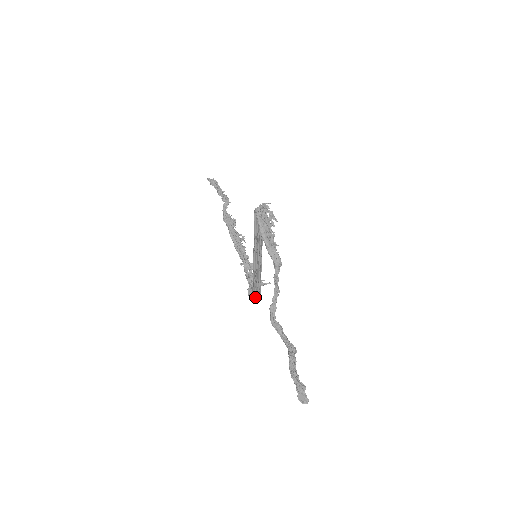
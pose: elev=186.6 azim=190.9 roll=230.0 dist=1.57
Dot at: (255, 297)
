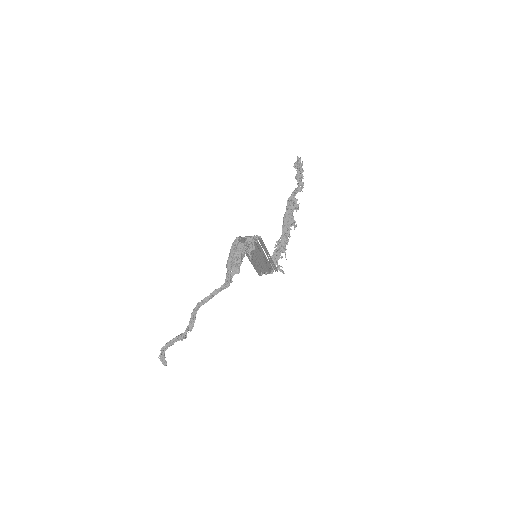
Dot at: (261, 273)
